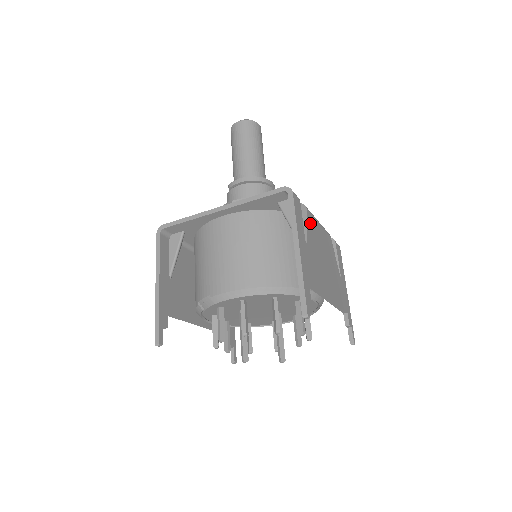
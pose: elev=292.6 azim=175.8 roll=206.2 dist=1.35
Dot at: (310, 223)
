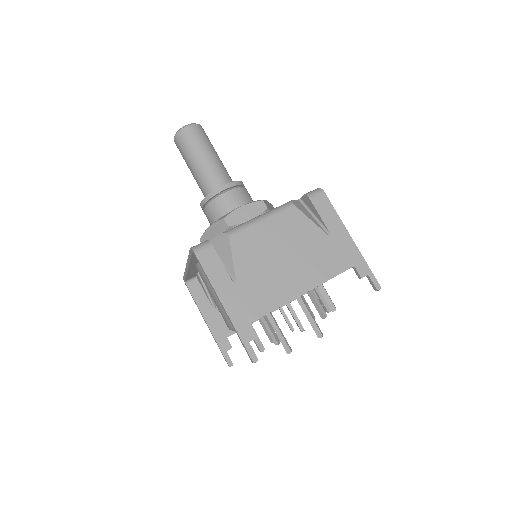
Dot at: (240, 247)
